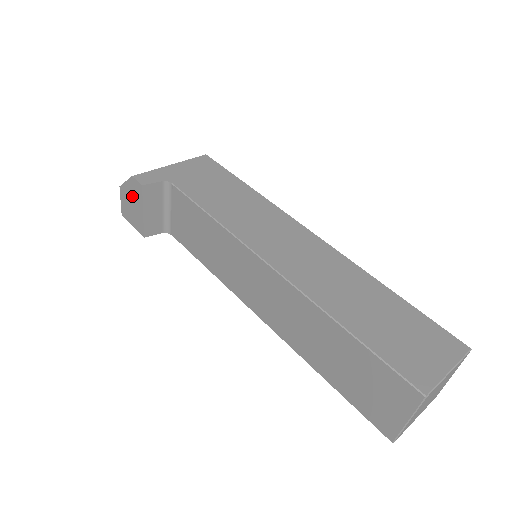
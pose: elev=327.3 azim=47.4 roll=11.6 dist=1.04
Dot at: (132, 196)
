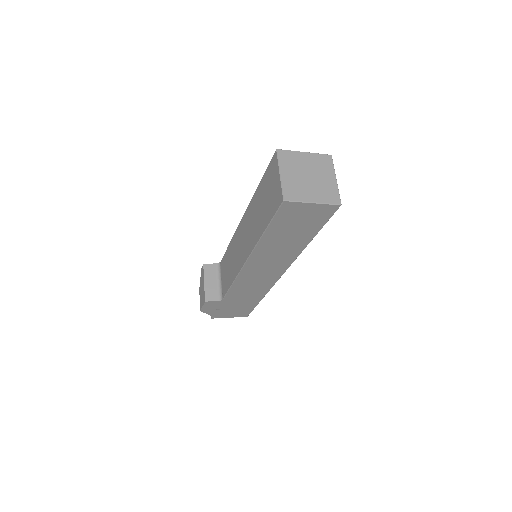
Dot at: (202, 282)
